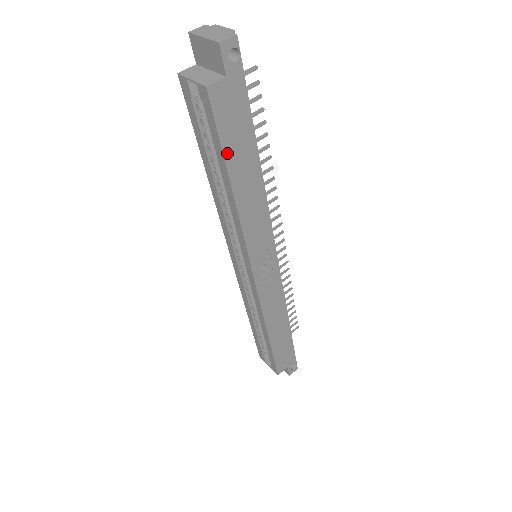
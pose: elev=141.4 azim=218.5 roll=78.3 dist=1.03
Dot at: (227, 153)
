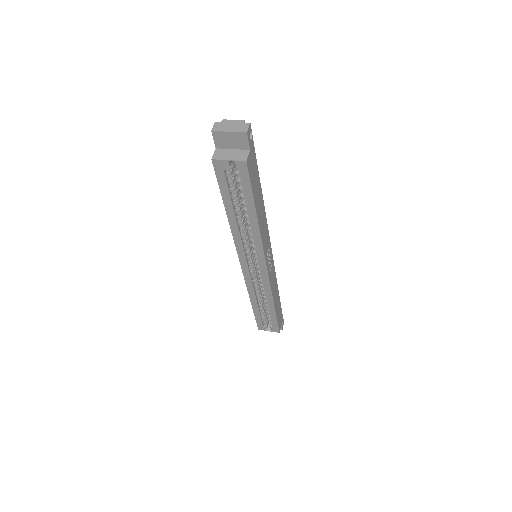
Dot at: (254, 196)
